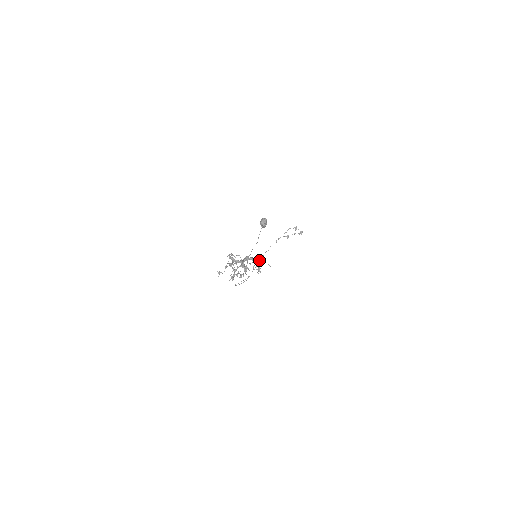
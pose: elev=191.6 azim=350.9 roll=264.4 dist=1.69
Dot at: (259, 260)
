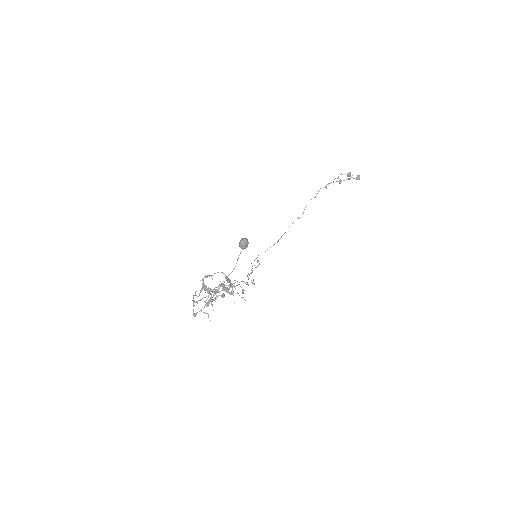
Dot at: (243, 281)
